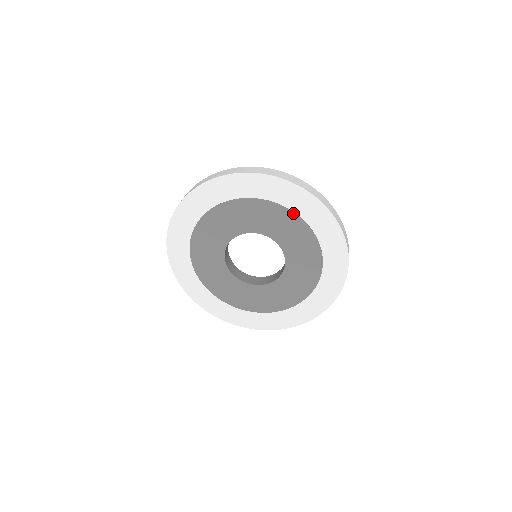
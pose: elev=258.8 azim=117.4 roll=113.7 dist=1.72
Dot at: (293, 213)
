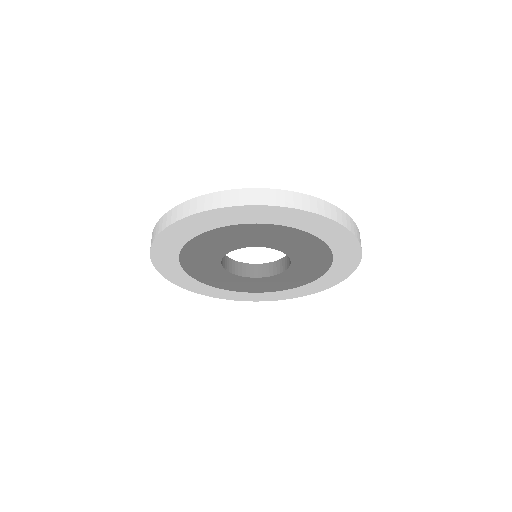
Dot at: (268, 225)
